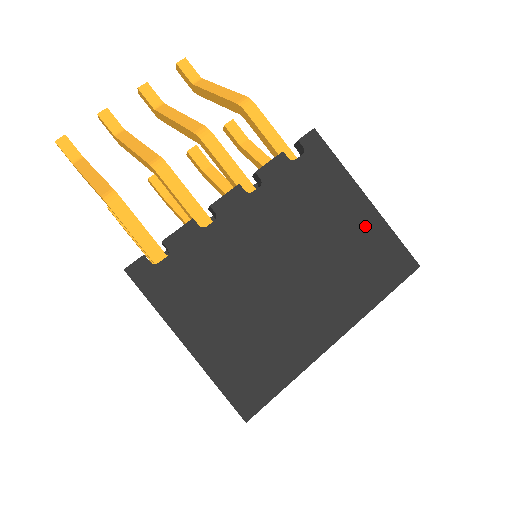
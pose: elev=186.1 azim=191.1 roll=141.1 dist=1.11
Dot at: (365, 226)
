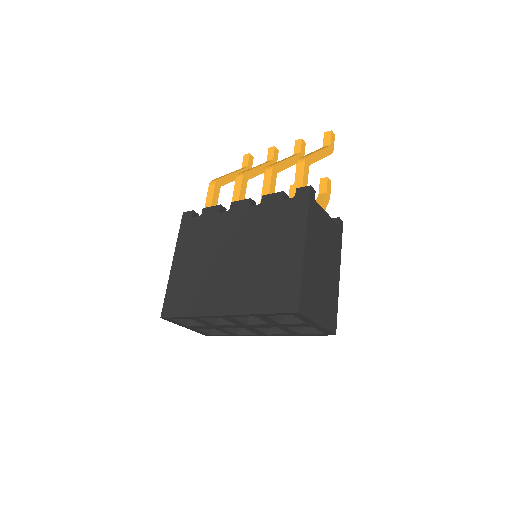
Dot at: (289, 262)
